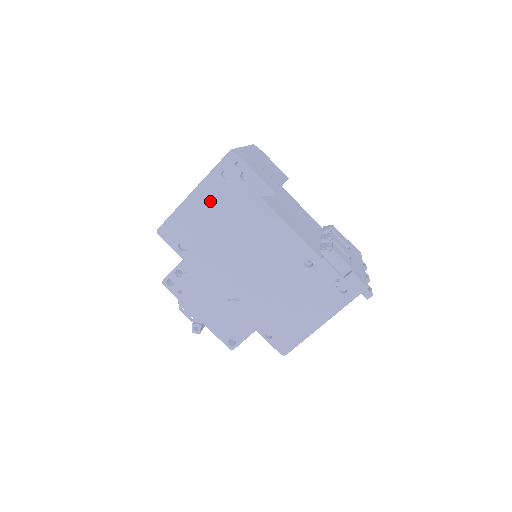
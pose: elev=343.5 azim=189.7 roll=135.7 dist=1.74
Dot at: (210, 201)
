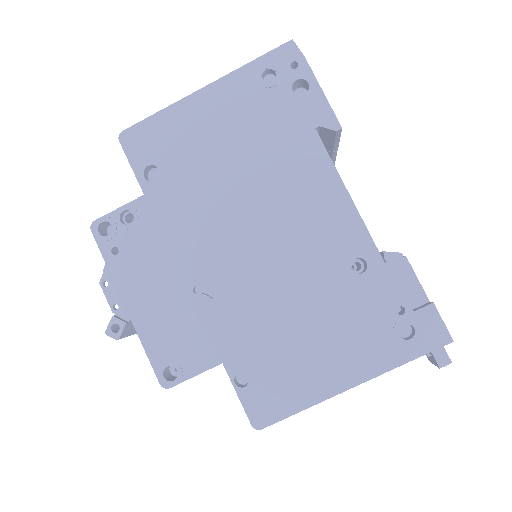
Dot at: (228, 110)
